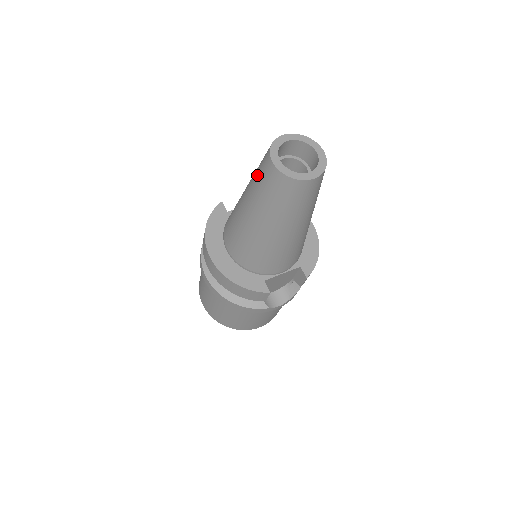
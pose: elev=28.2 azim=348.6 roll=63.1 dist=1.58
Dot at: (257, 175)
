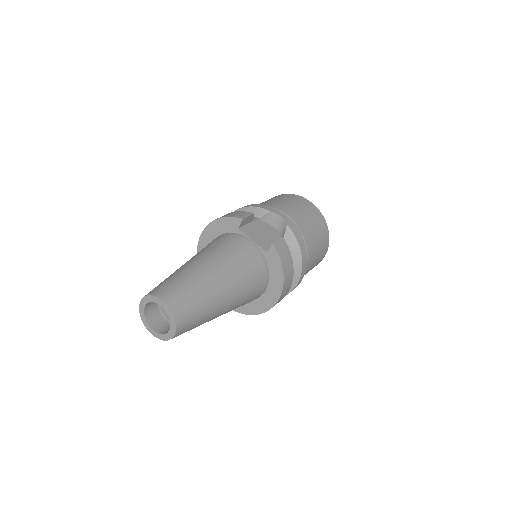
Dot at: occluded
